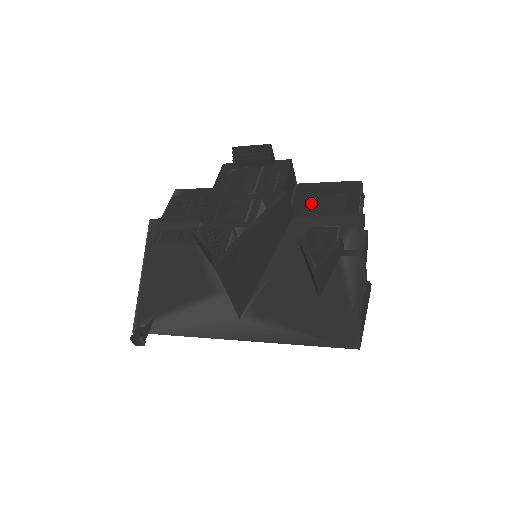
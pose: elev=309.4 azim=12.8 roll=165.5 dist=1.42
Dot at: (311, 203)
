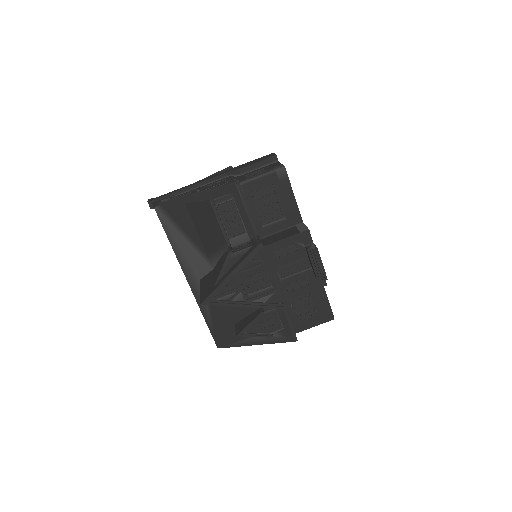
Dot at: (302, 297)
